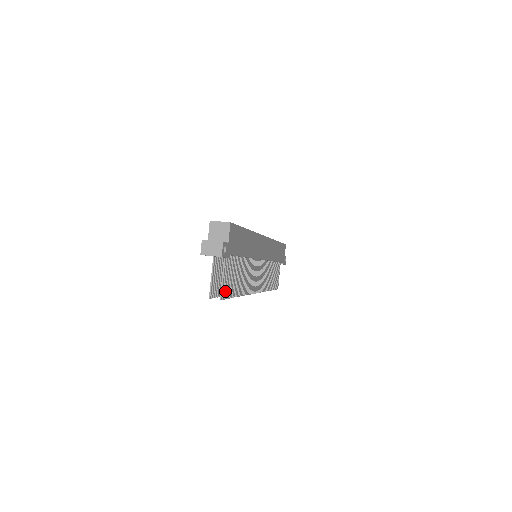
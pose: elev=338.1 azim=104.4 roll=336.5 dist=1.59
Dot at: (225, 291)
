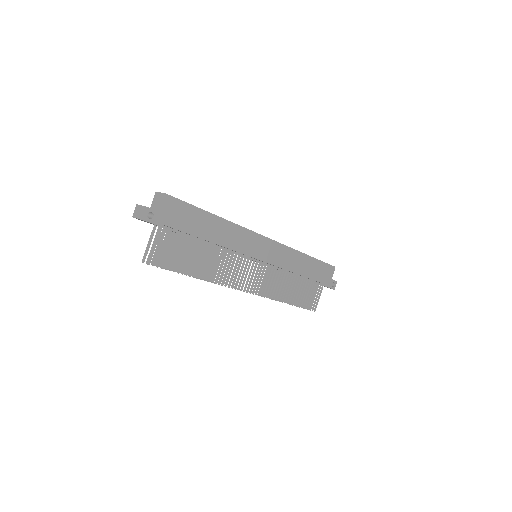
Dot at: (159, 259)
